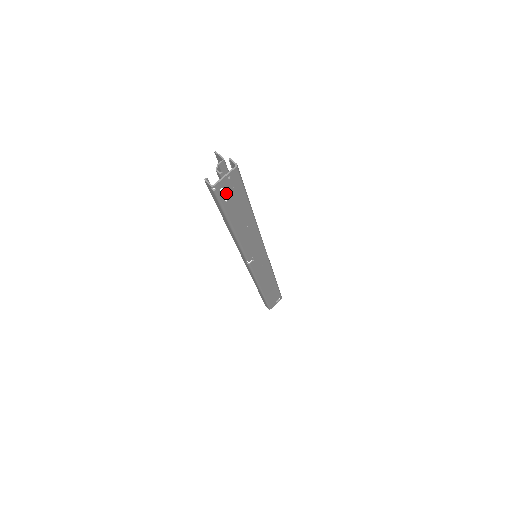
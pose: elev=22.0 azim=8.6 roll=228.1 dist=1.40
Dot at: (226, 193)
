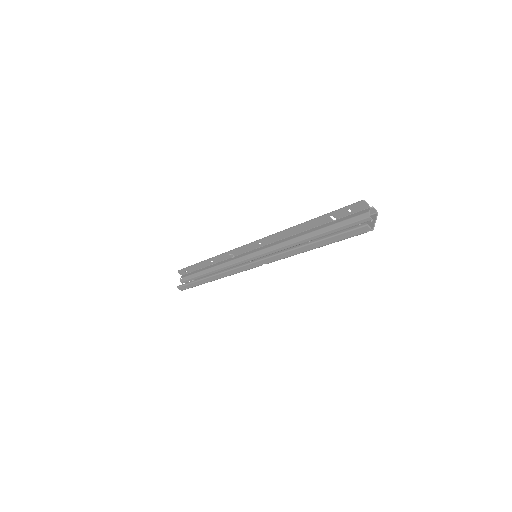
Dot at: occluded
